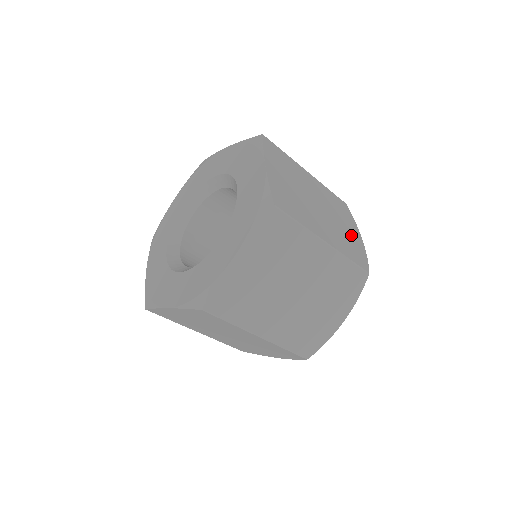
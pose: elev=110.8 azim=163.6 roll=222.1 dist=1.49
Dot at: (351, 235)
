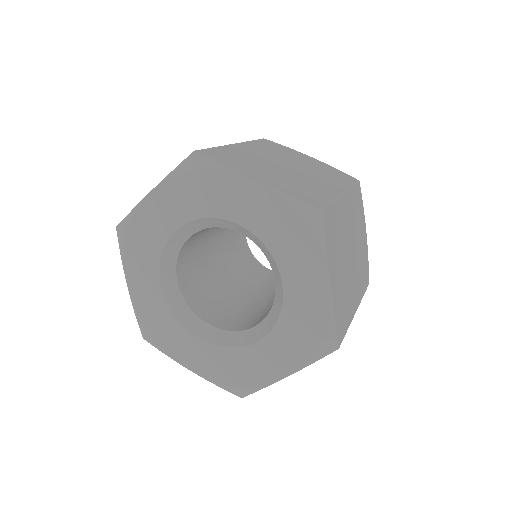
Dot at: (313, 163)
